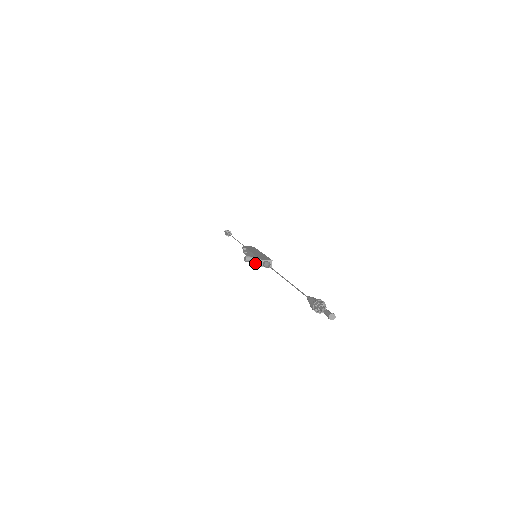
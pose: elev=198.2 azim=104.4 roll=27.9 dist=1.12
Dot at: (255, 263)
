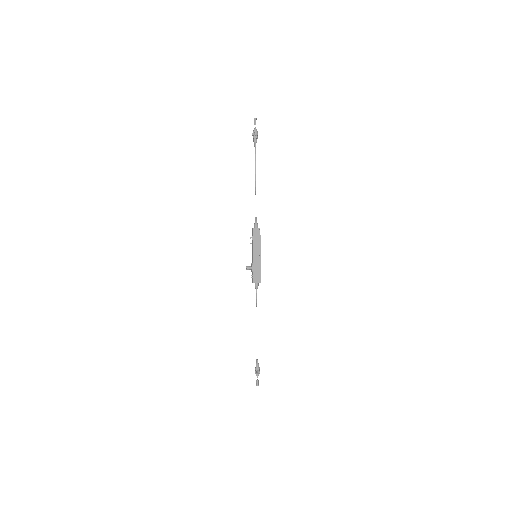
Dot at: (252, 272)
